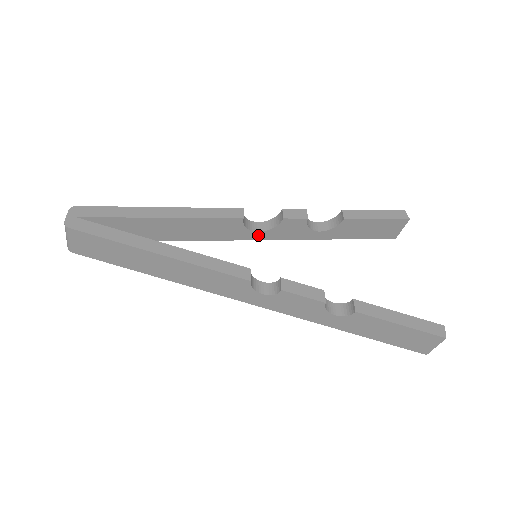
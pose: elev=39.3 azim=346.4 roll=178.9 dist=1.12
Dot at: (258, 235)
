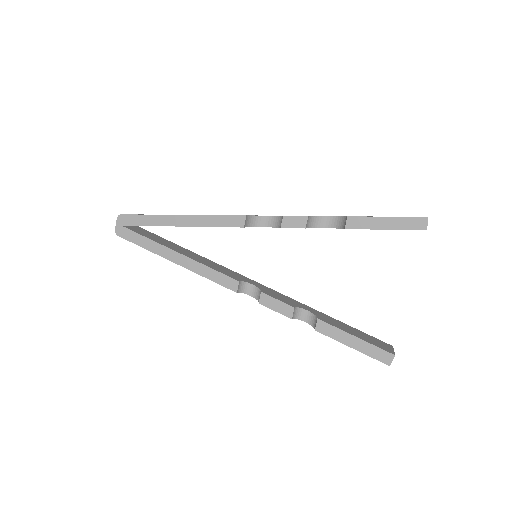
Dot at: occluded
